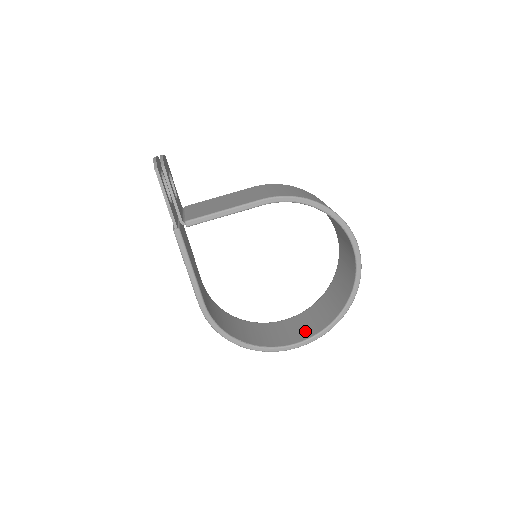
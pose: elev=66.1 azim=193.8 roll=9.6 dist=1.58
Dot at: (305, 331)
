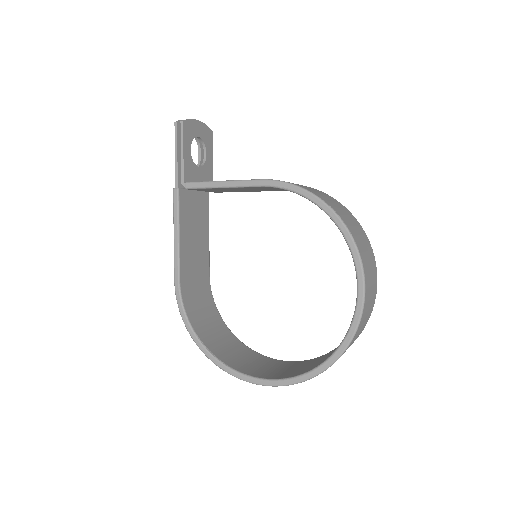
Dot at: (282, 373)
